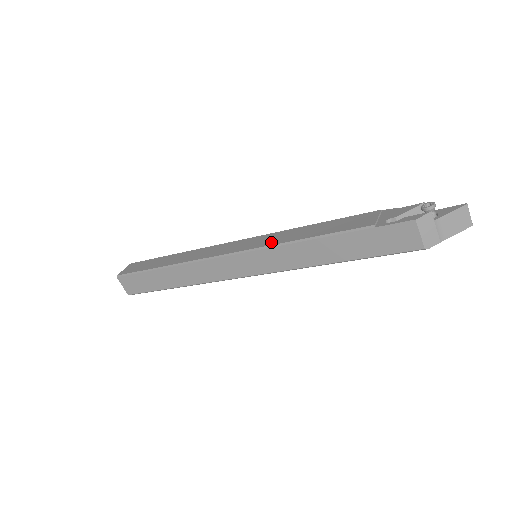
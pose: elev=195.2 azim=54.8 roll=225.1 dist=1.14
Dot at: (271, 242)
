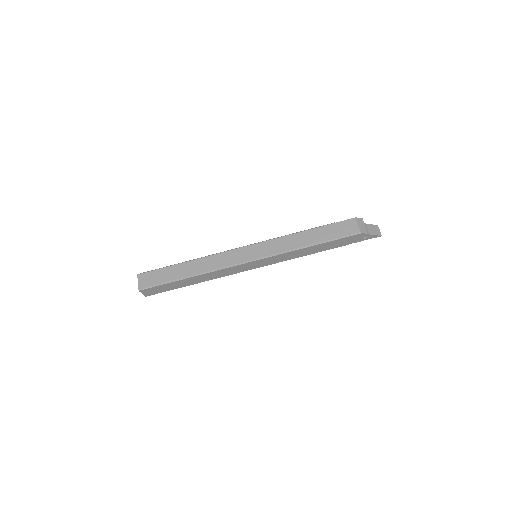
Dot at: occluded
